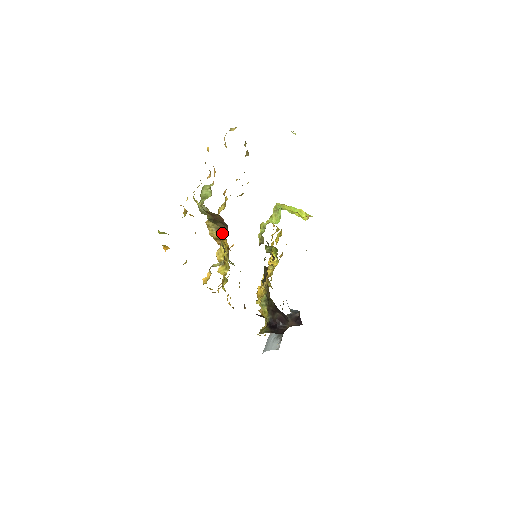
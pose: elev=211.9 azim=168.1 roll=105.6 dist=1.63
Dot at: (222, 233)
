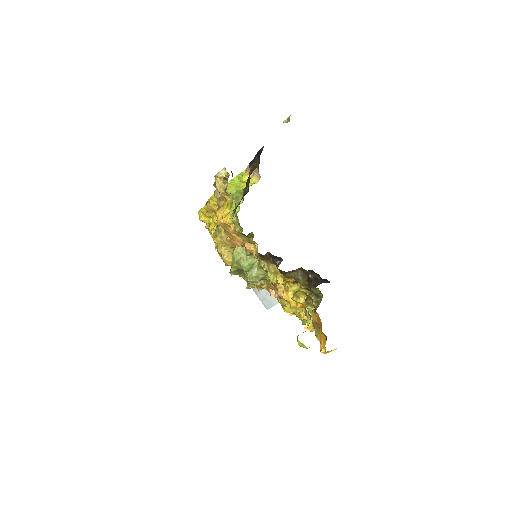
Dot at: occluded
